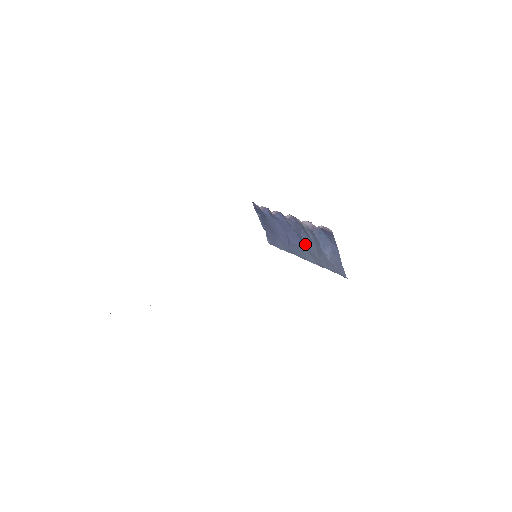
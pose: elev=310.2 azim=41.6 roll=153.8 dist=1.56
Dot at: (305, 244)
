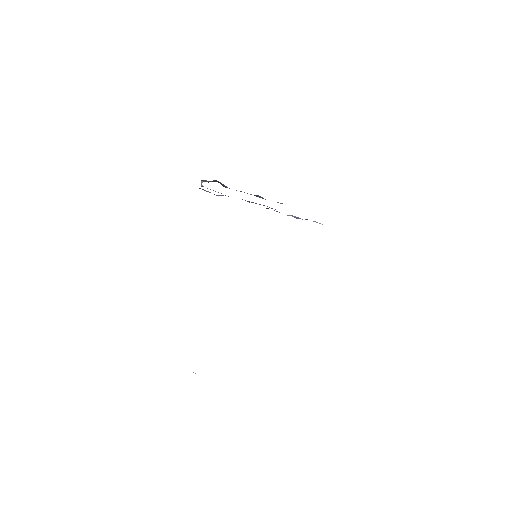
Dot at: occluded
